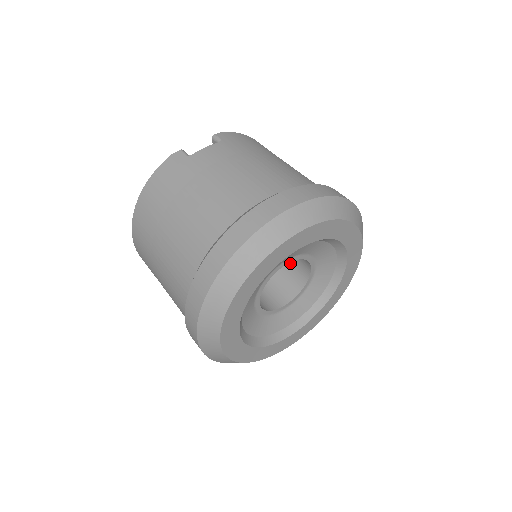
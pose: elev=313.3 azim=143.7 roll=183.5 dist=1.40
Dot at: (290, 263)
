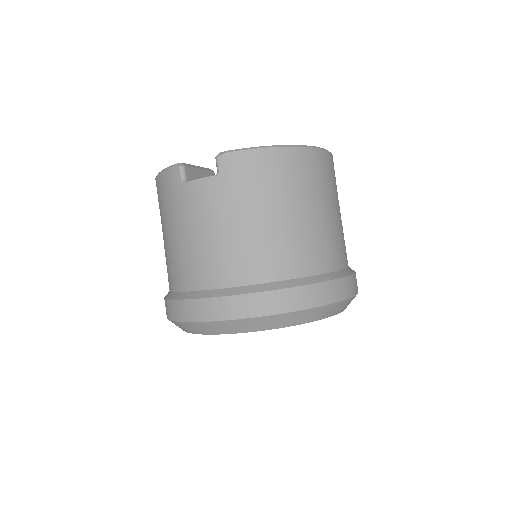
Dot at: occluded
